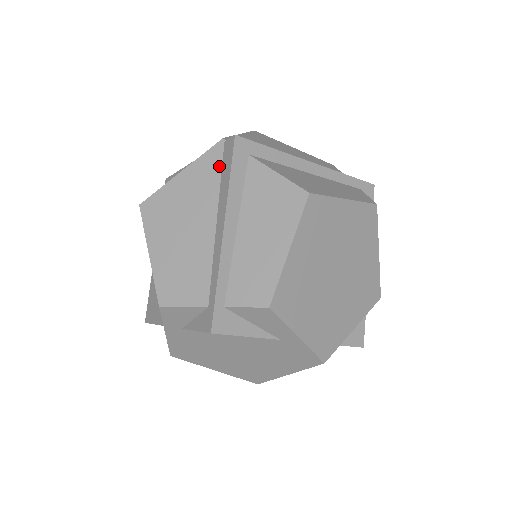
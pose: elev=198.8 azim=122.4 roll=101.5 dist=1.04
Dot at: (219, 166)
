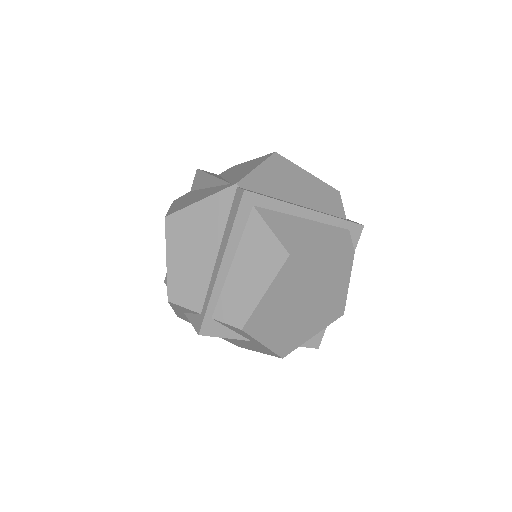
Dot at: (229, 207)
